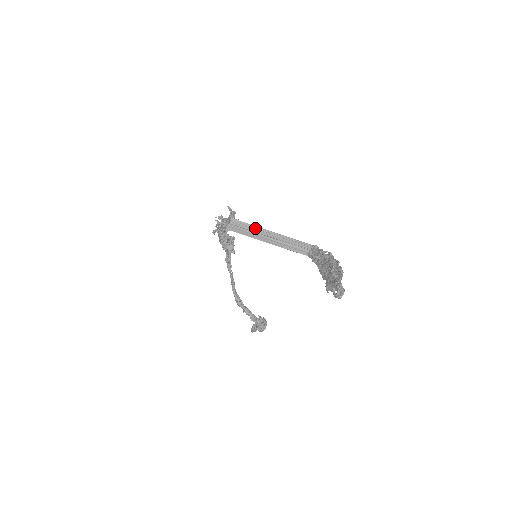
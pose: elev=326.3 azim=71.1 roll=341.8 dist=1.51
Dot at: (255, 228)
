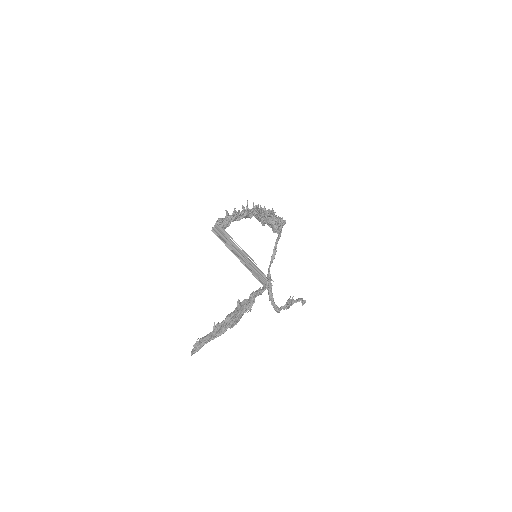
Dot at: (230, 240)
